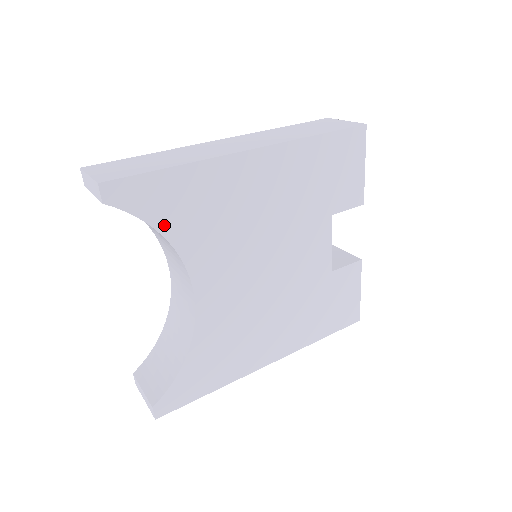
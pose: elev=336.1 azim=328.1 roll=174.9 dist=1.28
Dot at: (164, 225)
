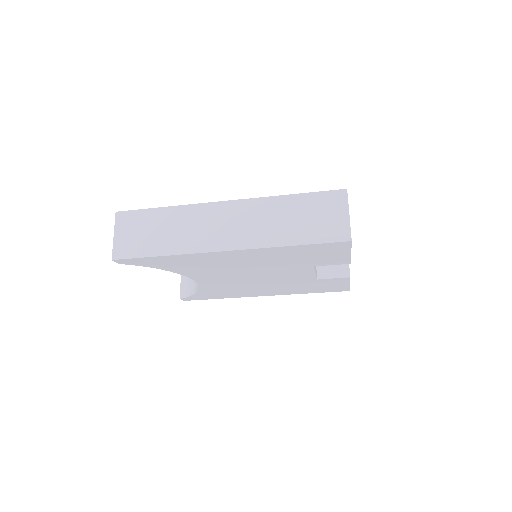
Dot at: (163, 268)
